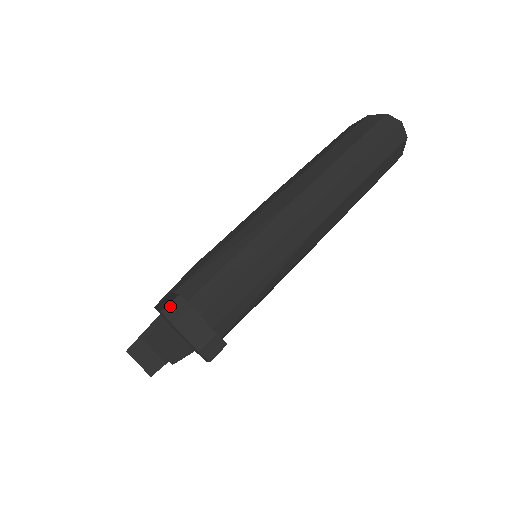
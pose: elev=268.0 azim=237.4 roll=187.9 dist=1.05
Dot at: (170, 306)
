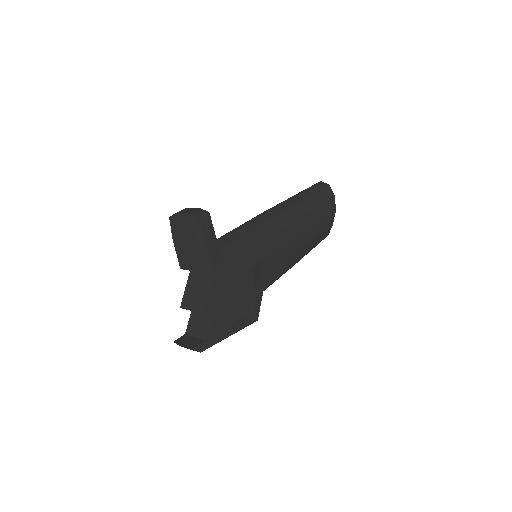
Dot at: occluded
